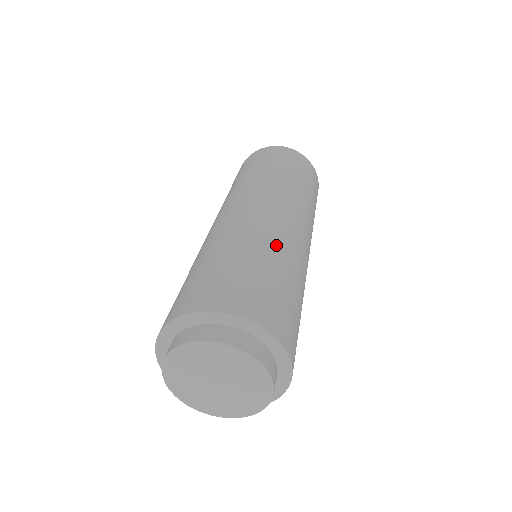
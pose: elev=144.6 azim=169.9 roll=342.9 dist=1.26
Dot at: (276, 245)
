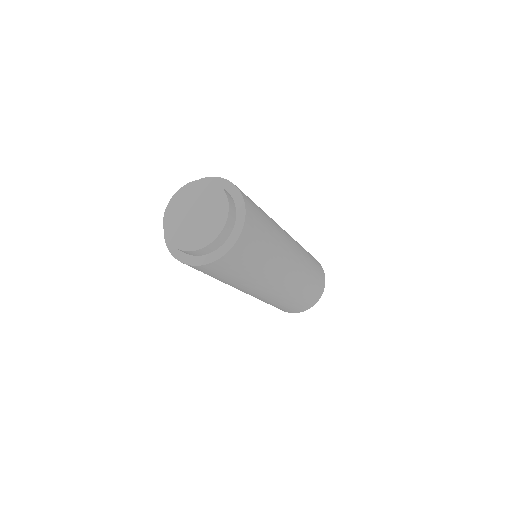
Dot at: (279, 237)
